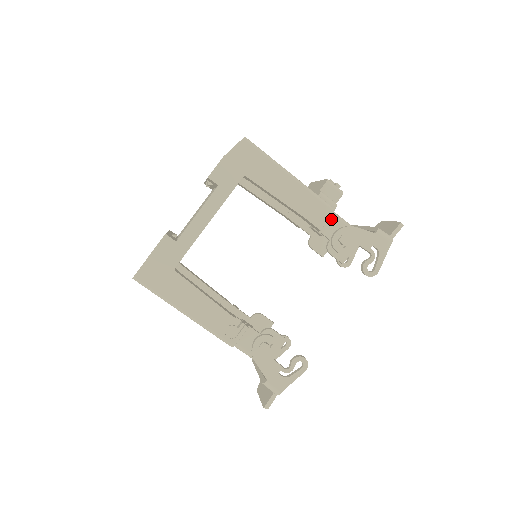
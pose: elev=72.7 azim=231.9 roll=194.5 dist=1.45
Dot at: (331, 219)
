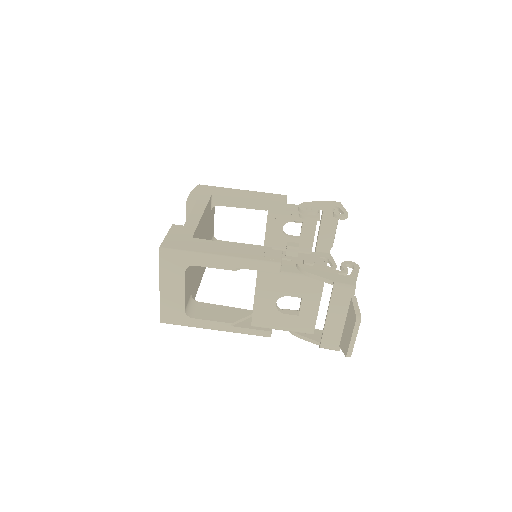
Dot at: (289, 205)
